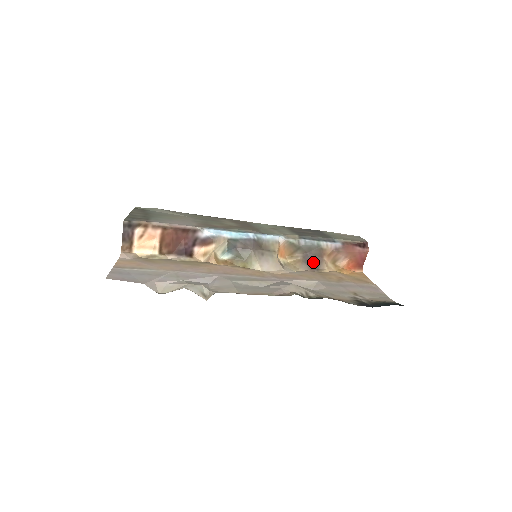
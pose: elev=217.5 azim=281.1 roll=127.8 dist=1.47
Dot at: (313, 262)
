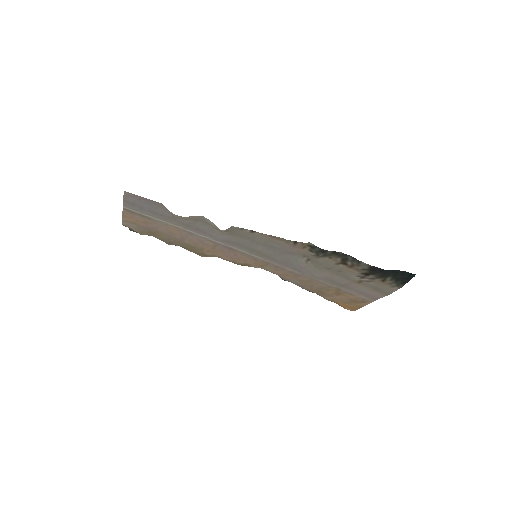
Dot at: occluded
